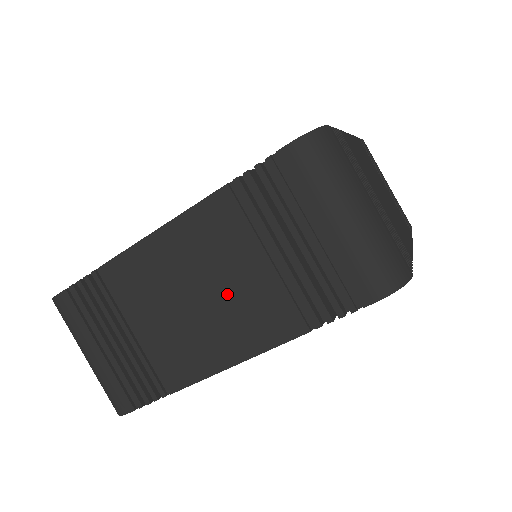
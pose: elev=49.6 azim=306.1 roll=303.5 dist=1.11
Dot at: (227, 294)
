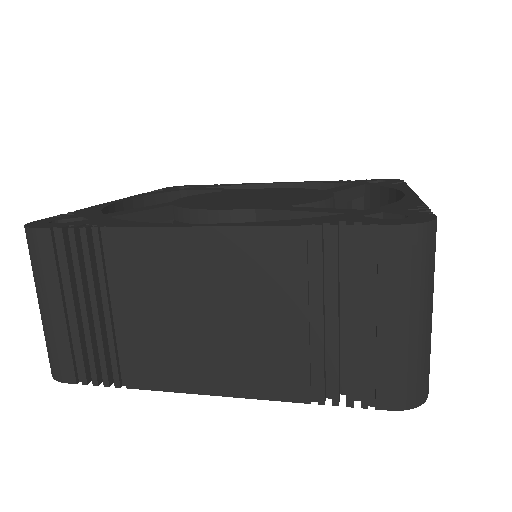
Dot at: (243, 329)
